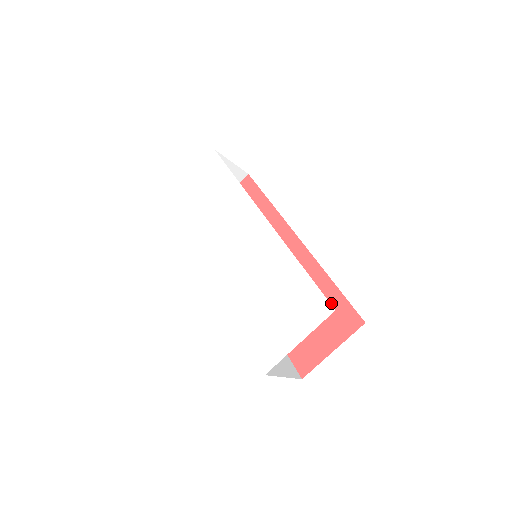
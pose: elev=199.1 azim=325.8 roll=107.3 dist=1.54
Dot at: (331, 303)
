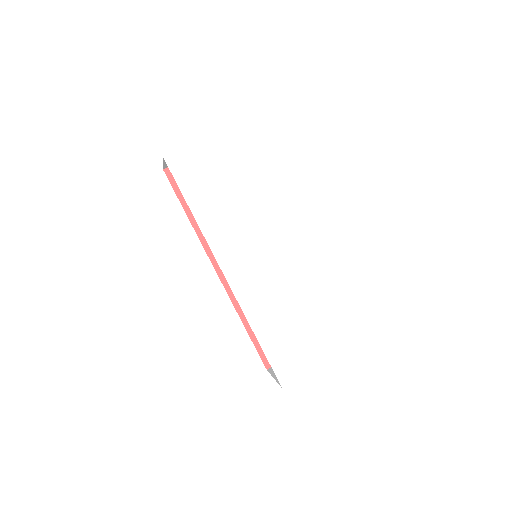
Dot at: occluded
